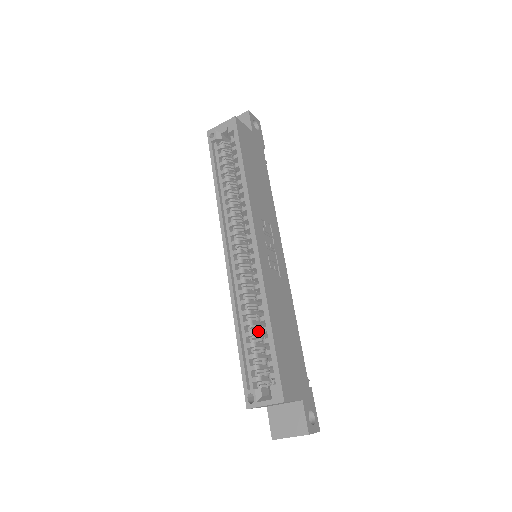
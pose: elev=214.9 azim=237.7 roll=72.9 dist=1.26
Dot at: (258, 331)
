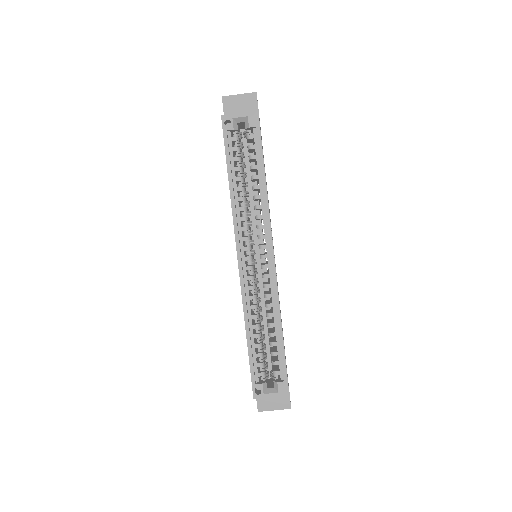
Dot at: occluded
